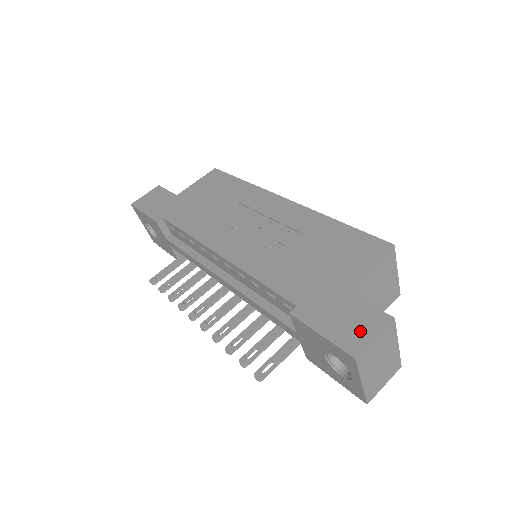
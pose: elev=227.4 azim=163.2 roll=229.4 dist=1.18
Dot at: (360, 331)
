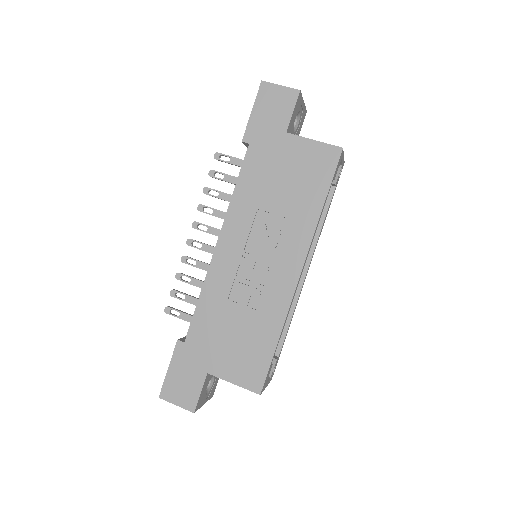
Dot at: (178, 394)
